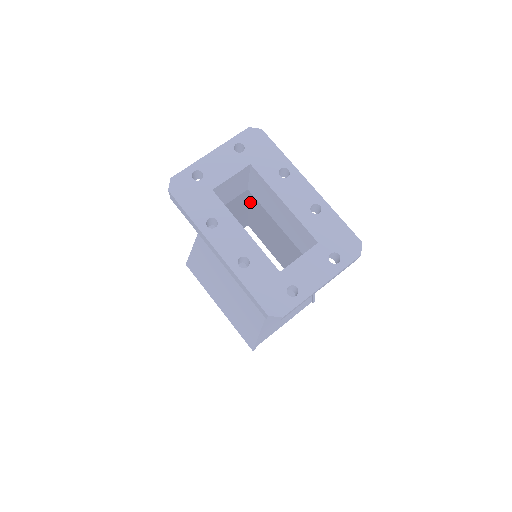
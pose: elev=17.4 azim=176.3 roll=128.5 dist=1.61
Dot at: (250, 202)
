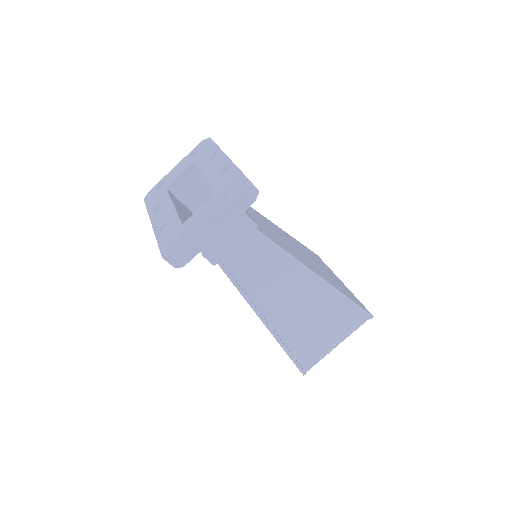
Dot at: occluded
